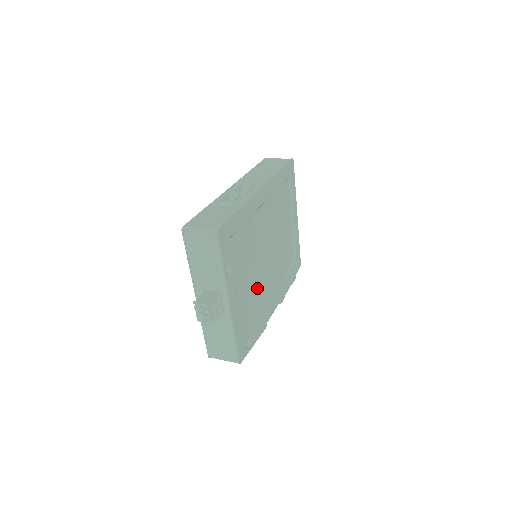
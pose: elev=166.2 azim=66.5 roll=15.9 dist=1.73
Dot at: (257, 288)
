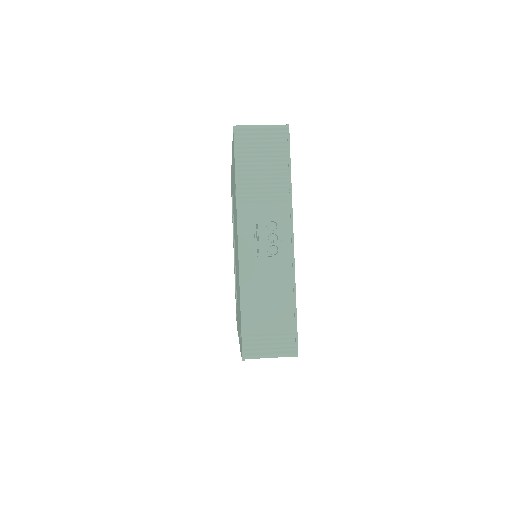
Dot at: occluded
